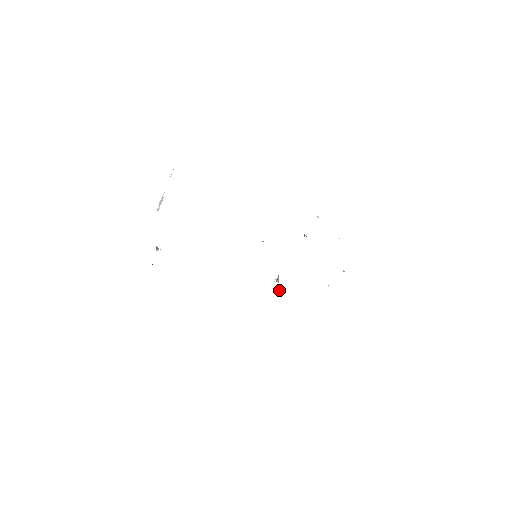
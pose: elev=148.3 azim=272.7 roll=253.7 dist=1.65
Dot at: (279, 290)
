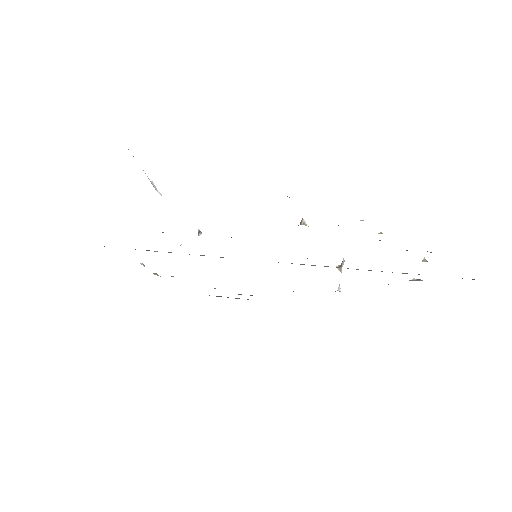
Dot at: (338, 287)
